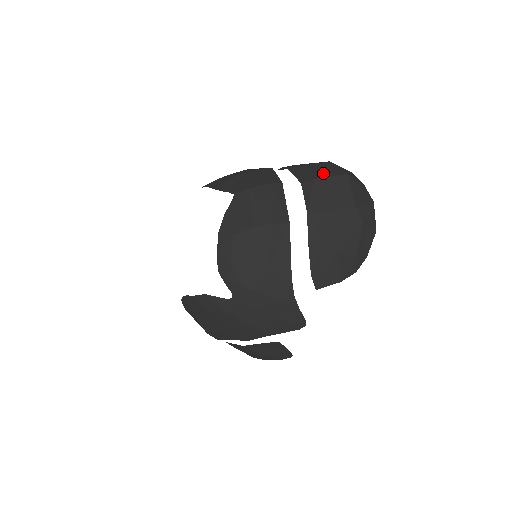
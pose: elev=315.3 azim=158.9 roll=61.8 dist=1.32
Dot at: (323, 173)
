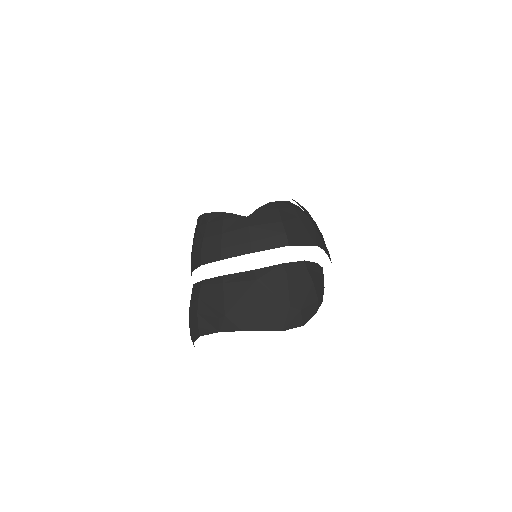
Dot at: occluded
